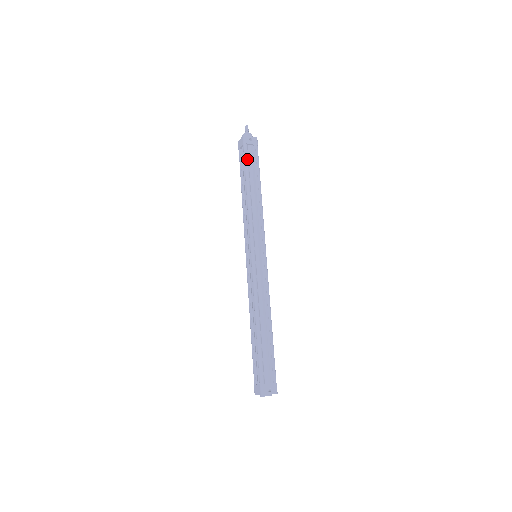
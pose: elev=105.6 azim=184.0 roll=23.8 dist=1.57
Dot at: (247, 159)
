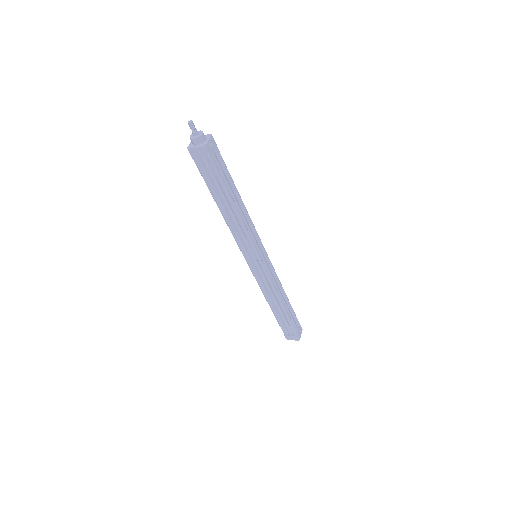
Dot at: (220, 174)
